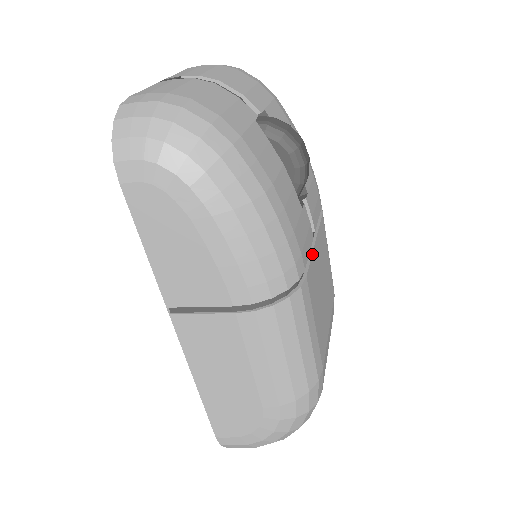
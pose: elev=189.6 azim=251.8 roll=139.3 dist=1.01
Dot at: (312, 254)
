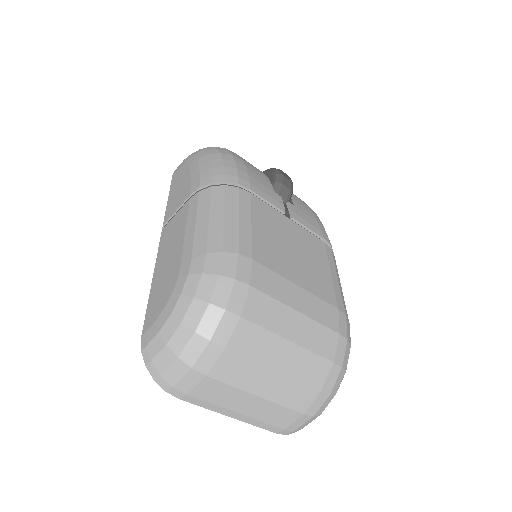
Dot at: (275, 210)
